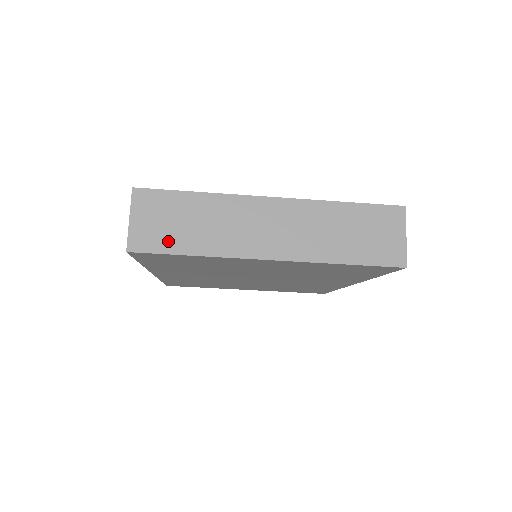
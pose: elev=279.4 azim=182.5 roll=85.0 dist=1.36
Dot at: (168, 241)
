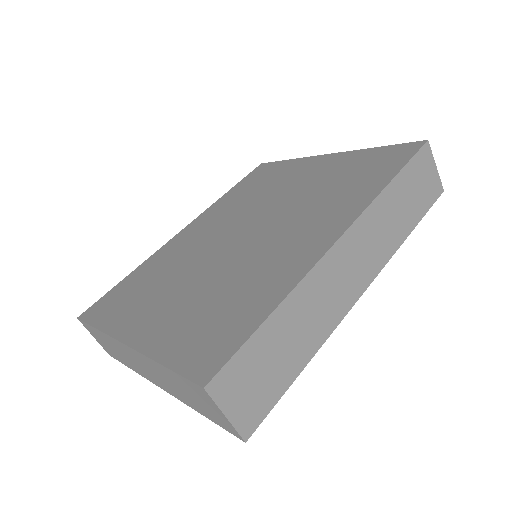
Dot at: (115, 355)
